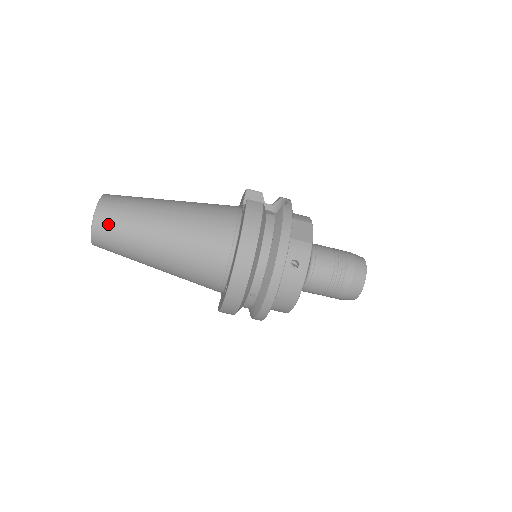
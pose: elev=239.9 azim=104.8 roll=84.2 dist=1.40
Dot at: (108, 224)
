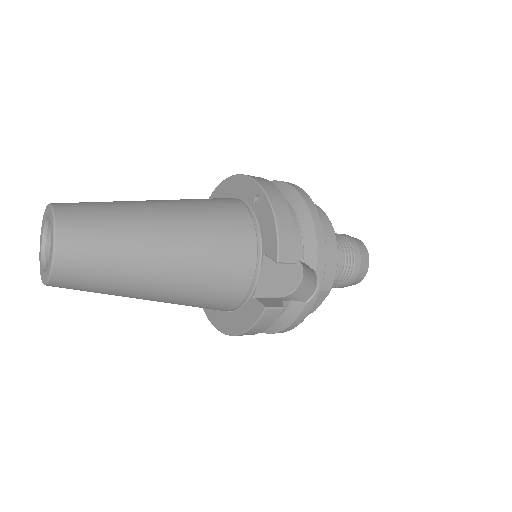
Dot at: occluded
